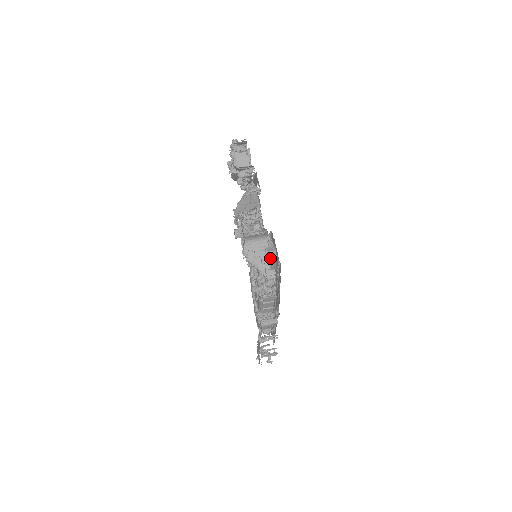
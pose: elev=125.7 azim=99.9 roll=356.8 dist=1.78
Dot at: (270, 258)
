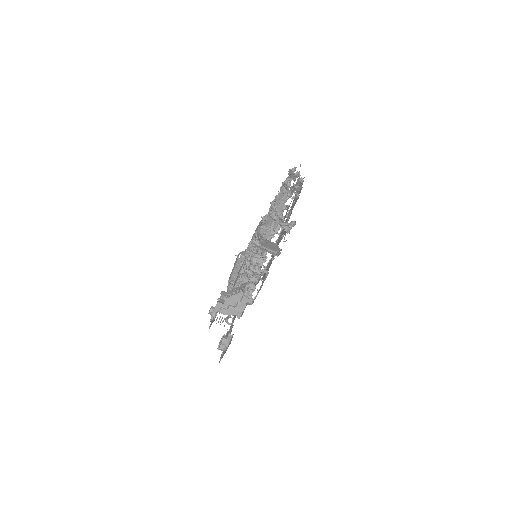
Dot at: (219, 349)
